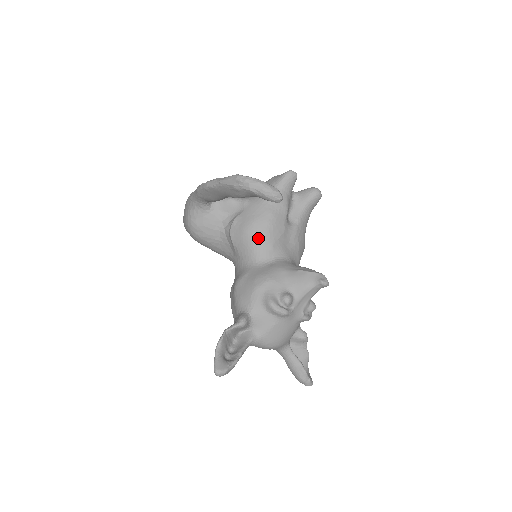
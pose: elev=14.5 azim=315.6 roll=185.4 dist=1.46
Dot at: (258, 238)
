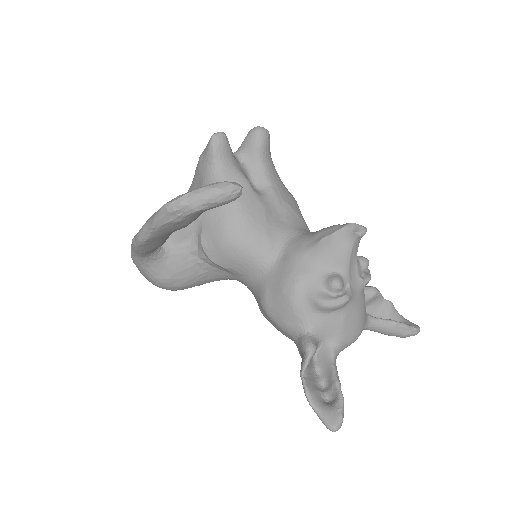
Dot at: (245, 241)
